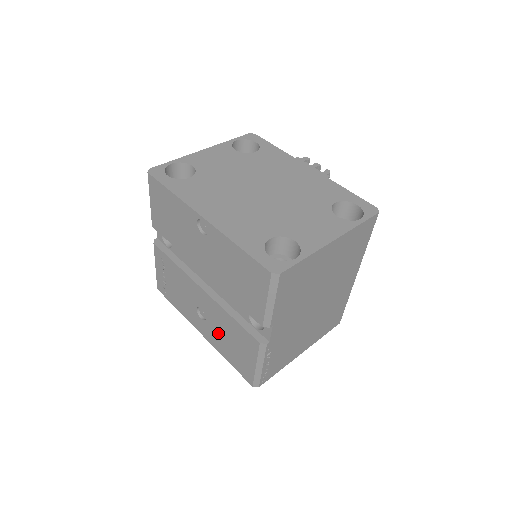
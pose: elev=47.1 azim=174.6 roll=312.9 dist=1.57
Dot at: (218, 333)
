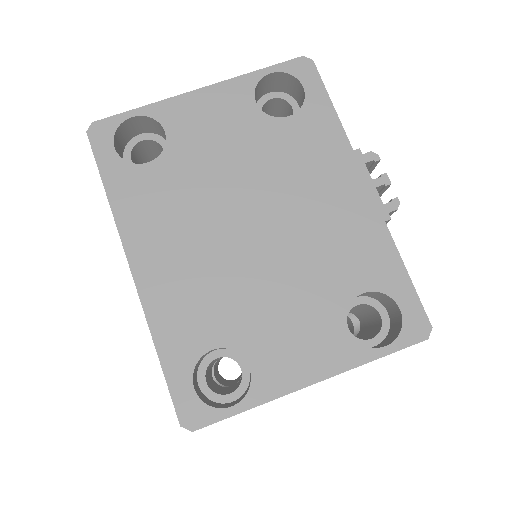
Dot at: occluded
